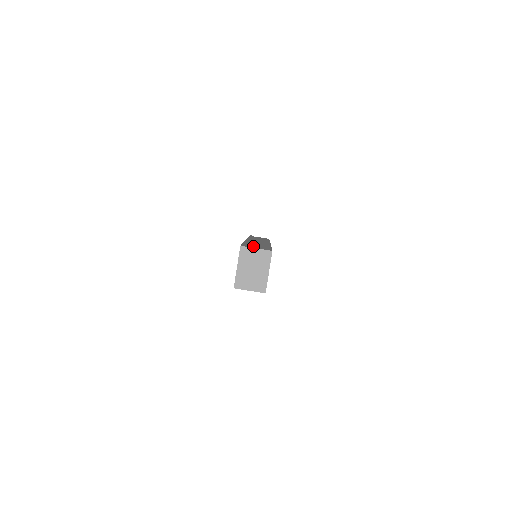
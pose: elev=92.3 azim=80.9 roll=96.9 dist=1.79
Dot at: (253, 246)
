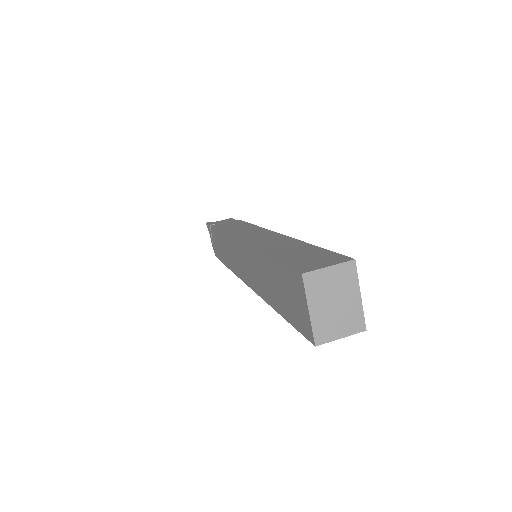
Dot at: (307, 261)
